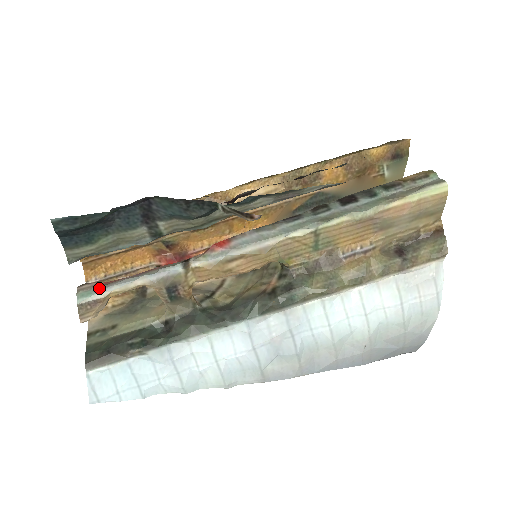
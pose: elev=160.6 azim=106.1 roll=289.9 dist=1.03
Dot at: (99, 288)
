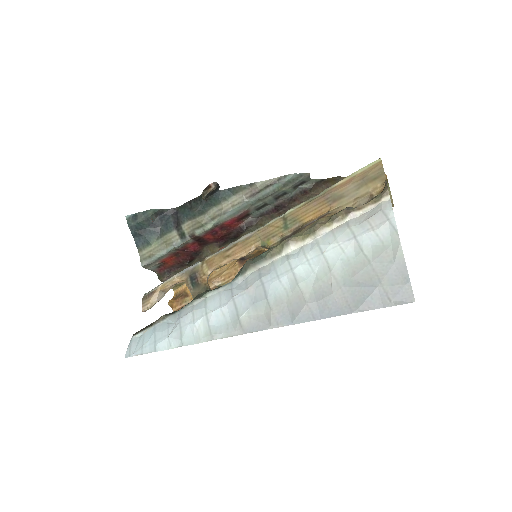
Dot at: (157, 287)
